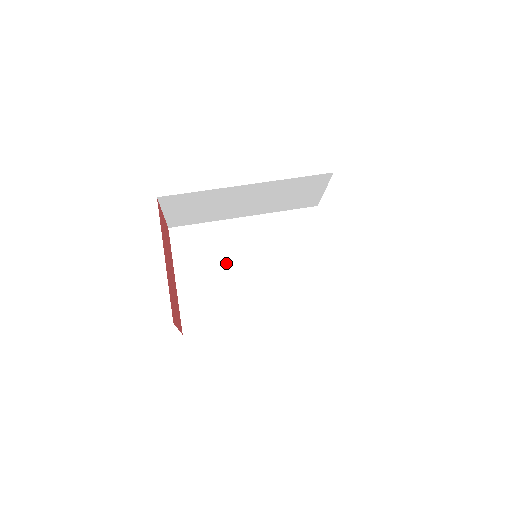
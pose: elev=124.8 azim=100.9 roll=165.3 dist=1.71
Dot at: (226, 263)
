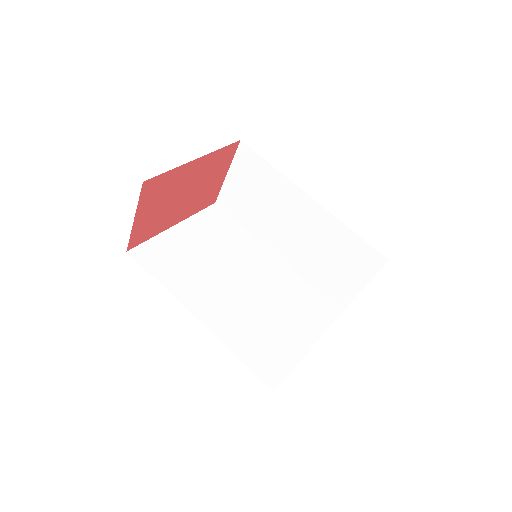
Dot at: (224, 259)
